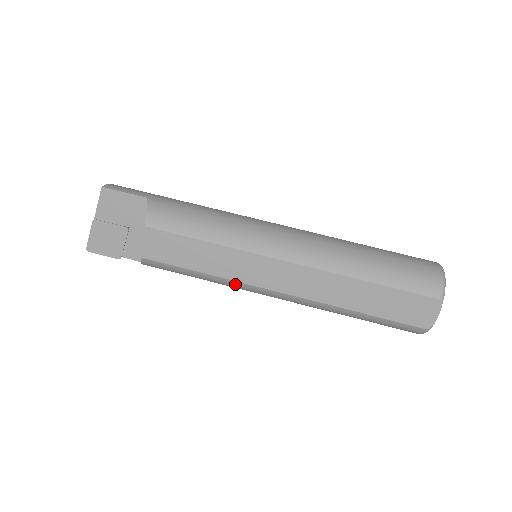
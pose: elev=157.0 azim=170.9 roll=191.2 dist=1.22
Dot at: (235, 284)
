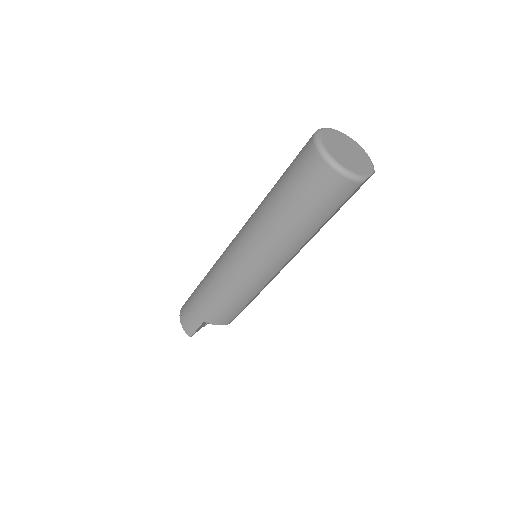
Dot at: occluded
